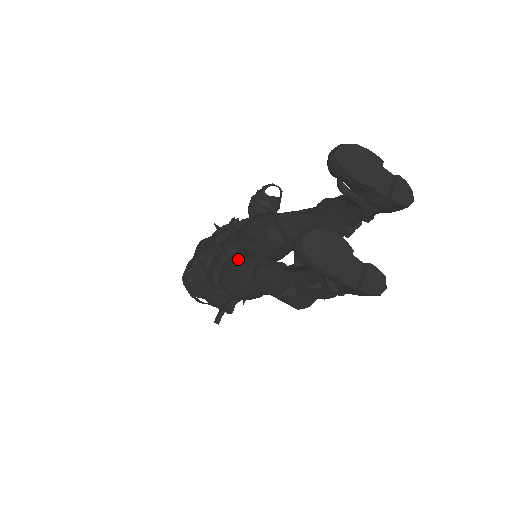
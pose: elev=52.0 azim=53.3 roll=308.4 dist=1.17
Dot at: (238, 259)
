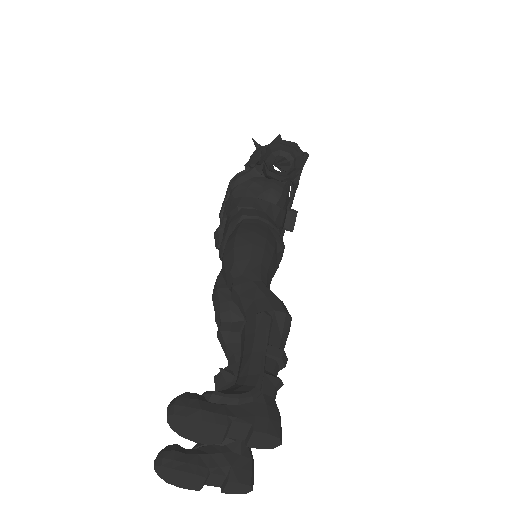
Dot at: (215, 296)
